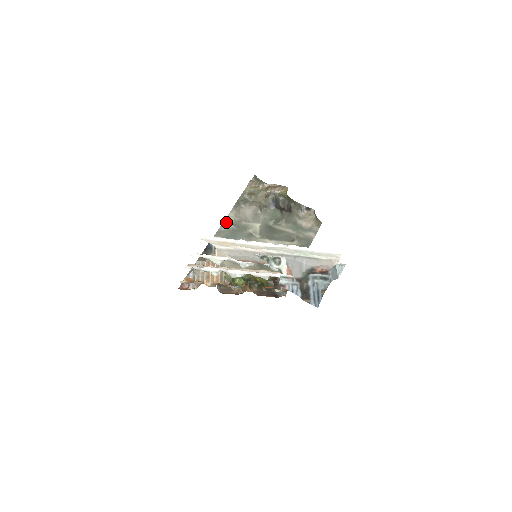
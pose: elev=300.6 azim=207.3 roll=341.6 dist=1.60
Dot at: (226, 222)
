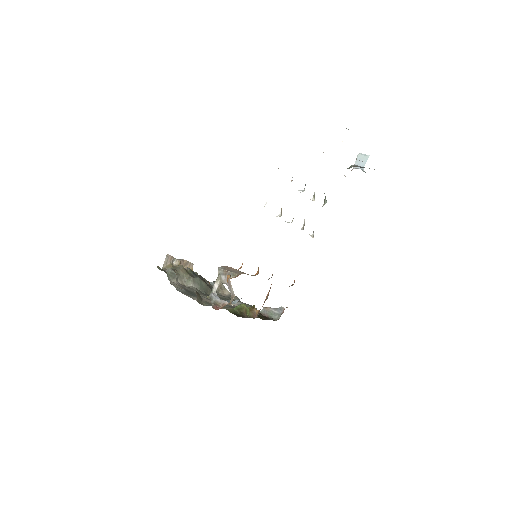
Dot at: (176, 287)
